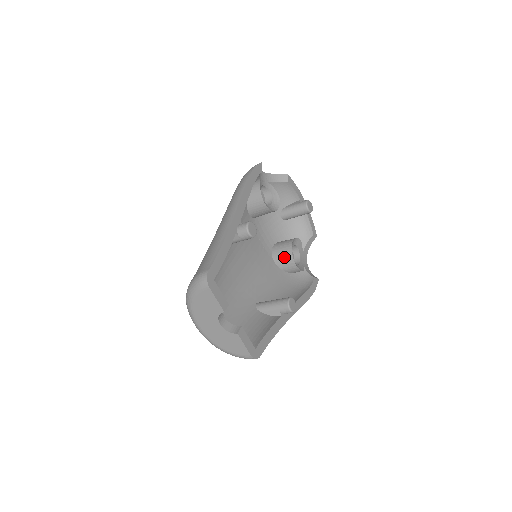
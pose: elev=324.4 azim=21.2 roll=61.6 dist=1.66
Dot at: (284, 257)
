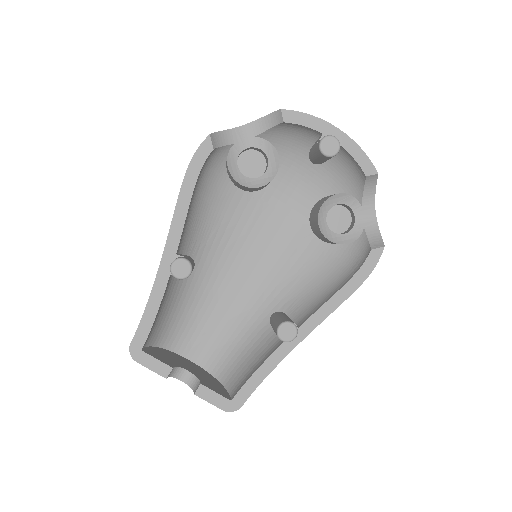
Dot at: (317, 231)
